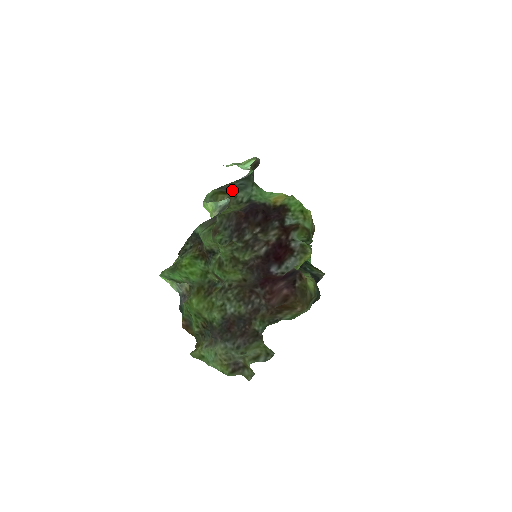
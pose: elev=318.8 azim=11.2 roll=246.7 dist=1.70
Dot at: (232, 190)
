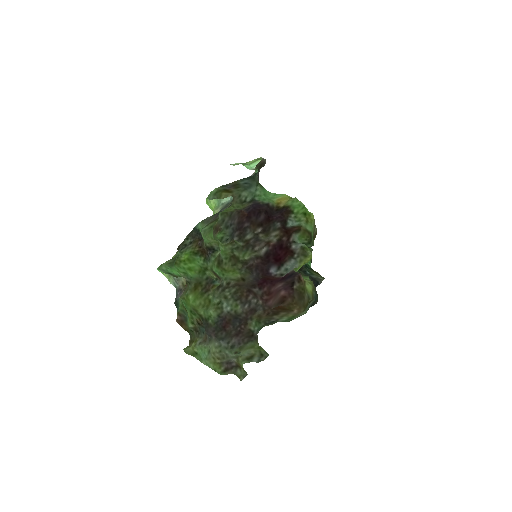
Dot at: (236, 189)
